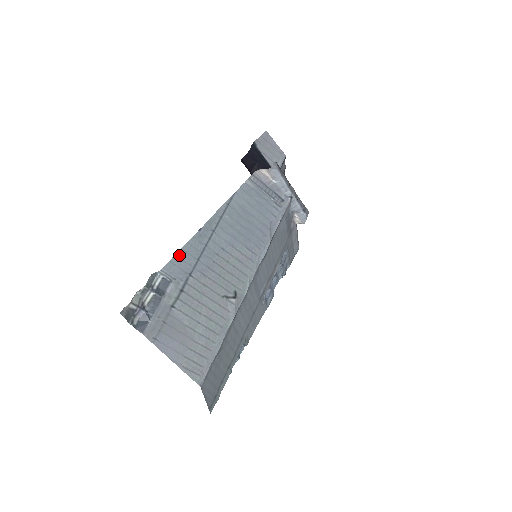
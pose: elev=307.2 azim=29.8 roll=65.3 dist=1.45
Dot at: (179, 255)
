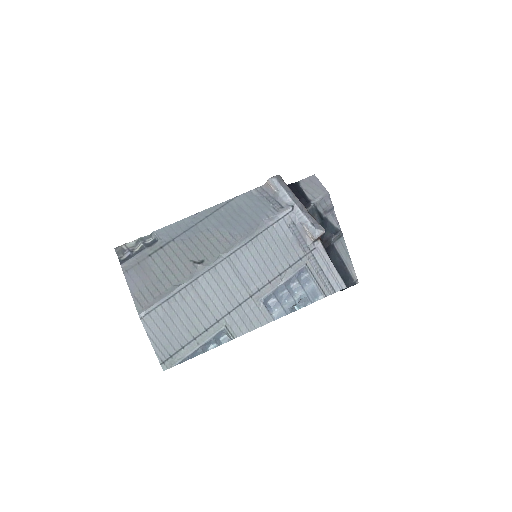
Dot at: (172, 226)
